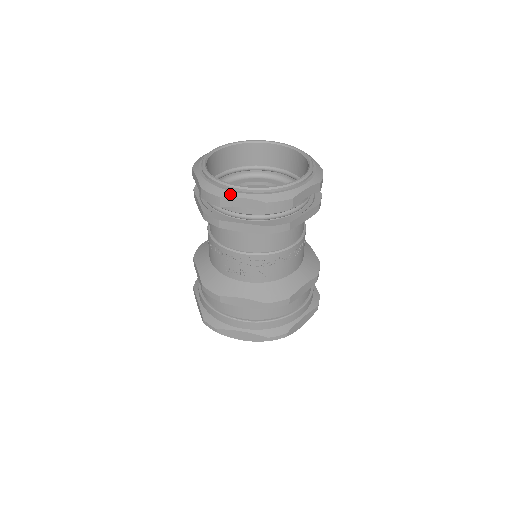
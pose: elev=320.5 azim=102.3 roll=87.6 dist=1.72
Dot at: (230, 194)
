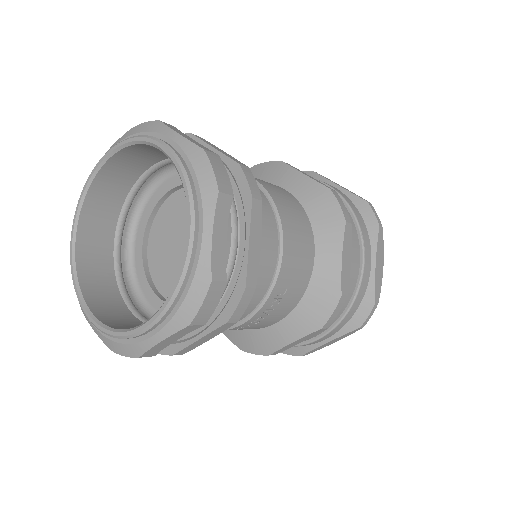
Dot at: (83, 312)
